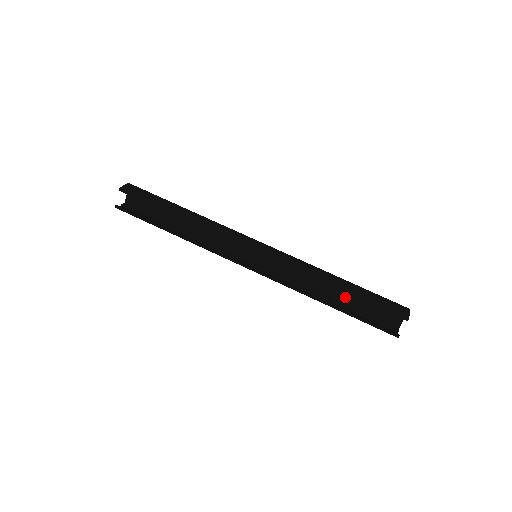
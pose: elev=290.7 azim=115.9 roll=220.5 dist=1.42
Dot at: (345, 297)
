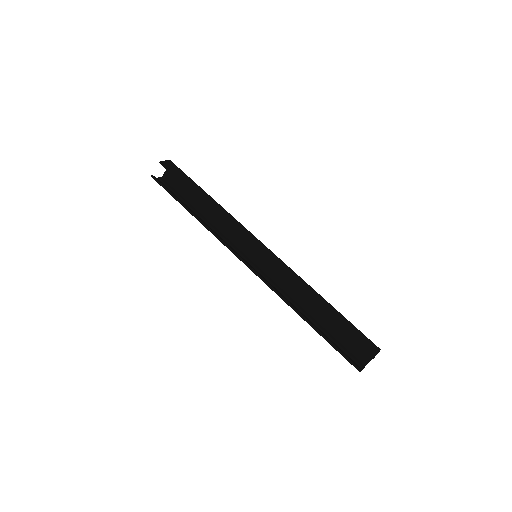
Dot at: (324, 320)
